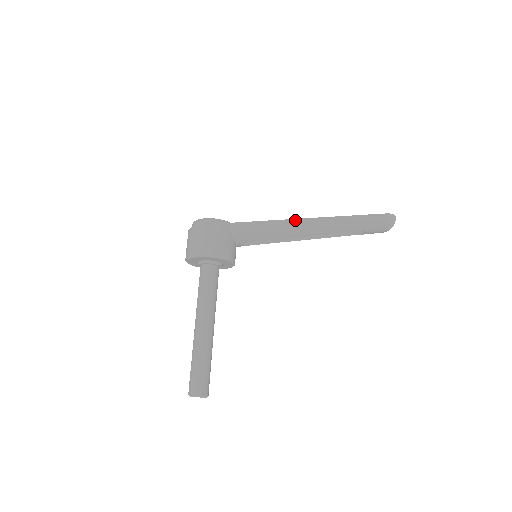
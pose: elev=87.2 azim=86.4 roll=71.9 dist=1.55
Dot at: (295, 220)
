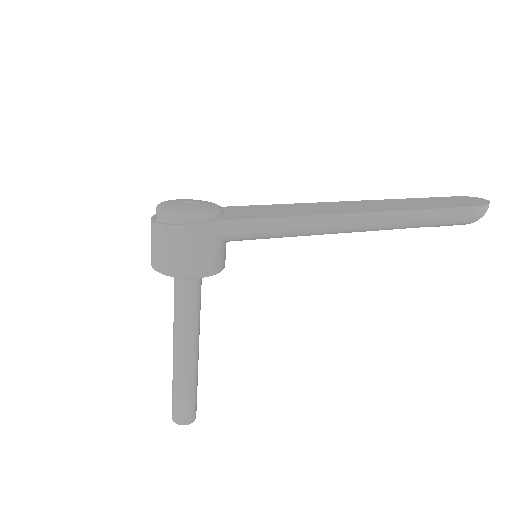
Dot at: (319, 217)
